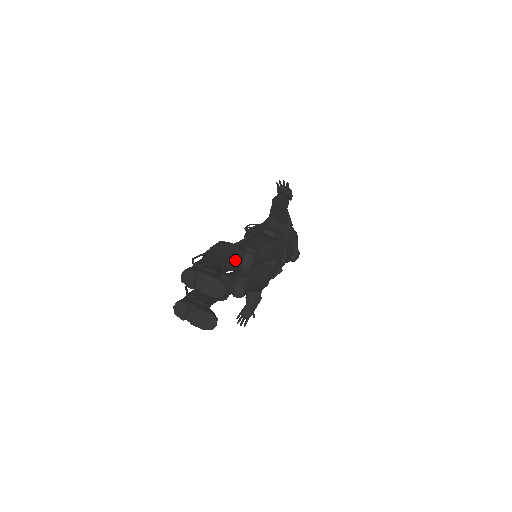
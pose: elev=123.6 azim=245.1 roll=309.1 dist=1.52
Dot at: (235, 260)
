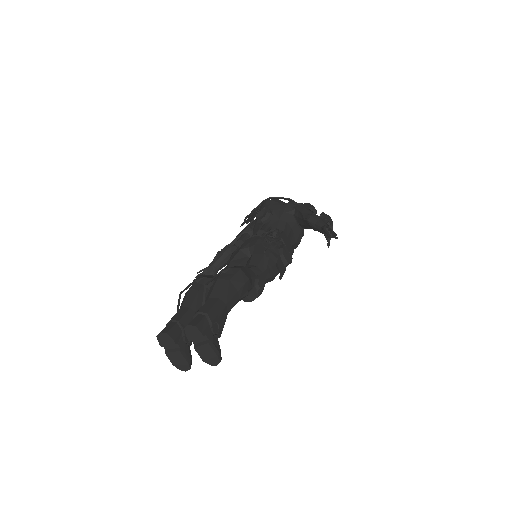
Dot at: (240, 299)
